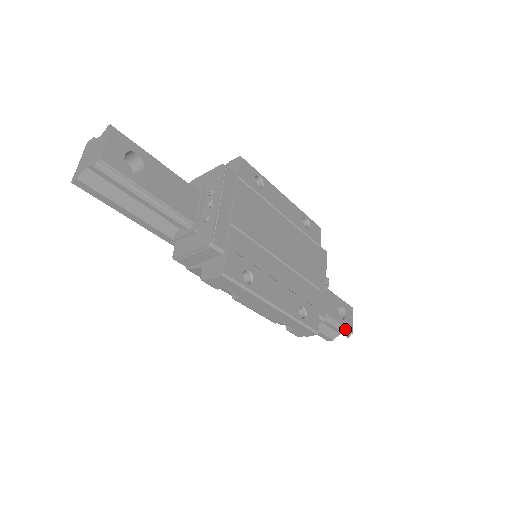
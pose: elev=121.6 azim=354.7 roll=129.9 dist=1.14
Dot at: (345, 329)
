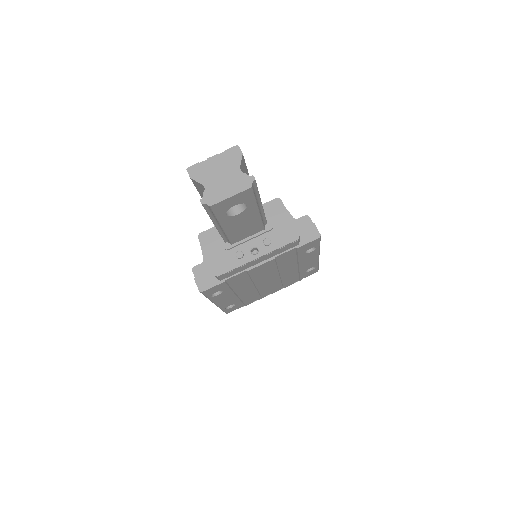
Dot at: occluded
